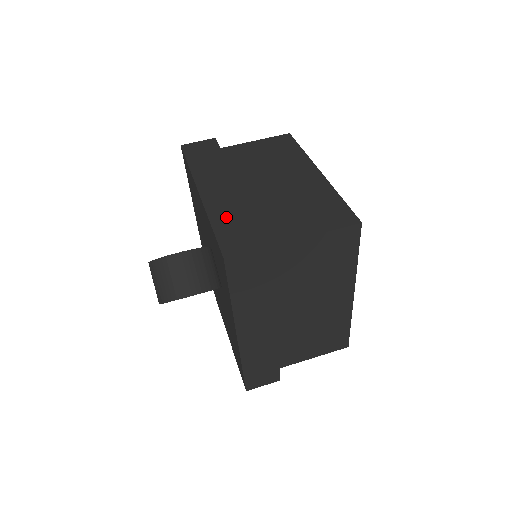
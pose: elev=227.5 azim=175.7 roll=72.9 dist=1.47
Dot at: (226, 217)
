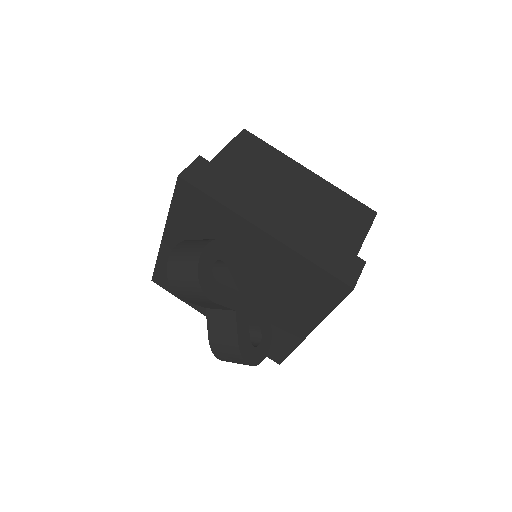
Dot at: occluded
